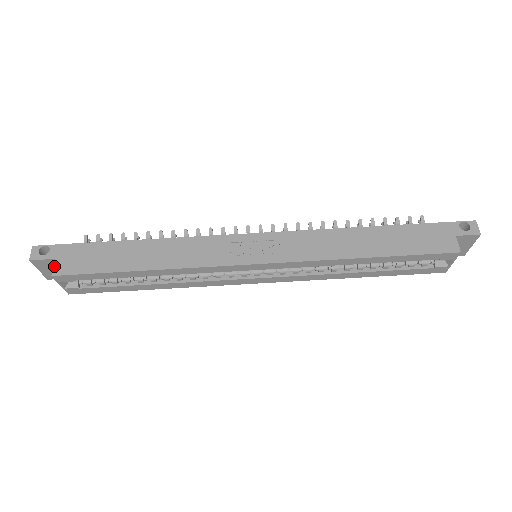
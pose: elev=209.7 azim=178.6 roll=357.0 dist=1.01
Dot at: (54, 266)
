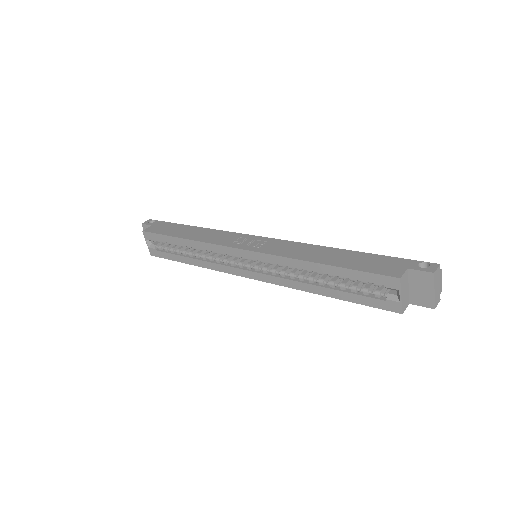
Dot at: (148, 228)
